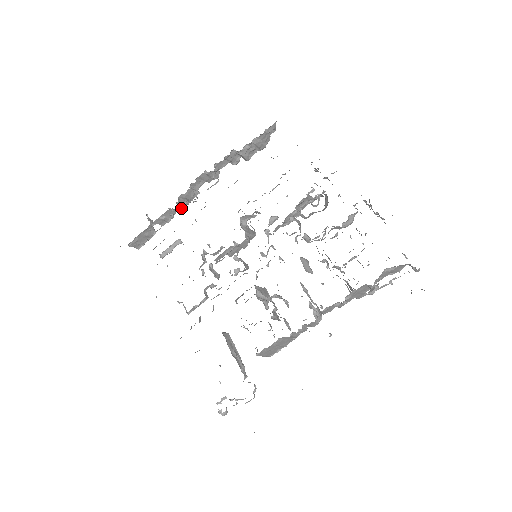
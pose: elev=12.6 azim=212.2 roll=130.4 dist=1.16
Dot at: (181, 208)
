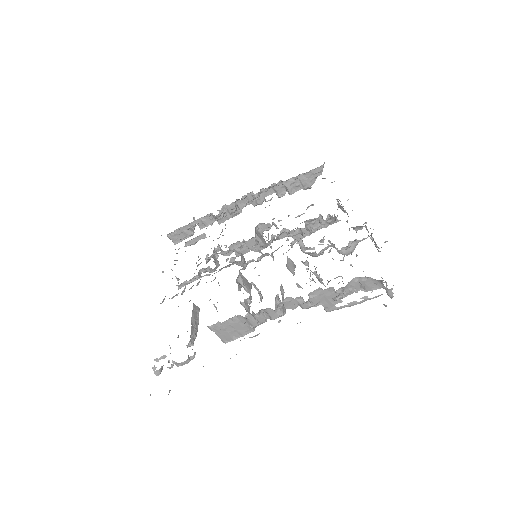
Dot at: (222, 220)
